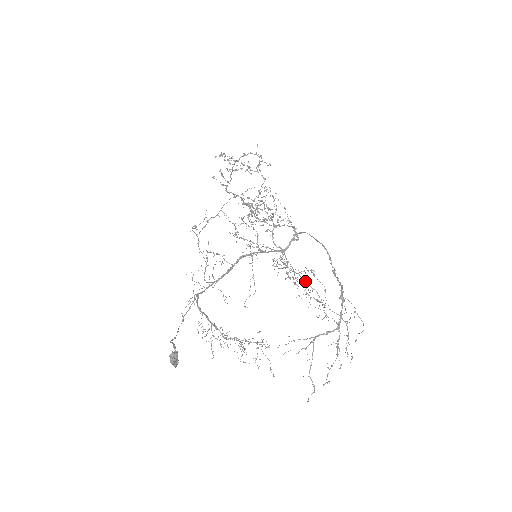
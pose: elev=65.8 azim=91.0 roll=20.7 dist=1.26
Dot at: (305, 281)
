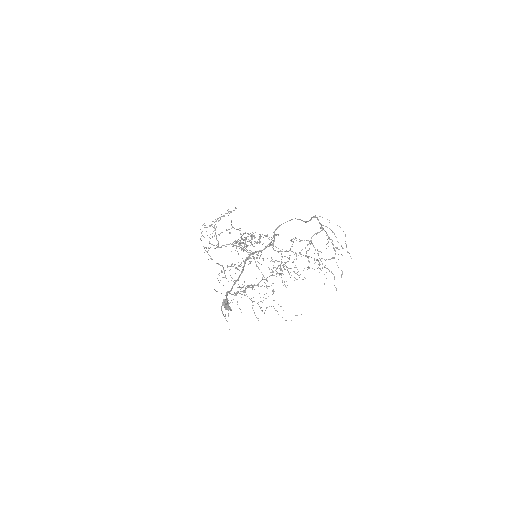
Dot at: occluded
